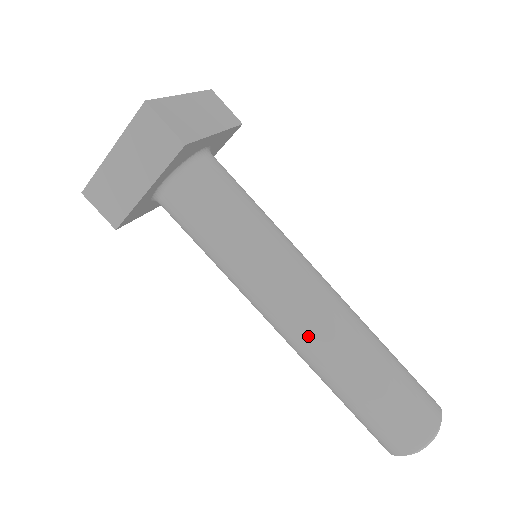
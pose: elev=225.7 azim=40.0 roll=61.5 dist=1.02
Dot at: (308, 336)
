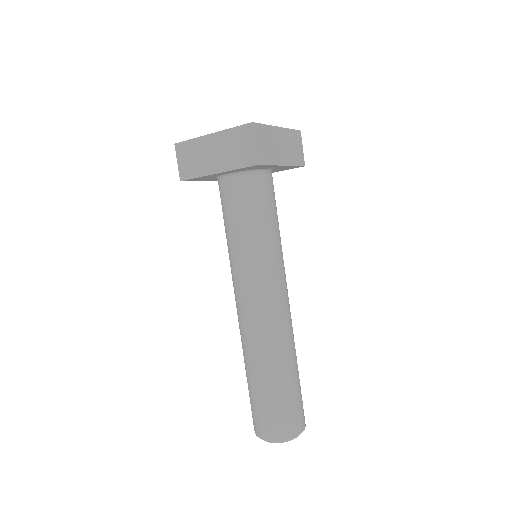
Dot at: (254, 327)
